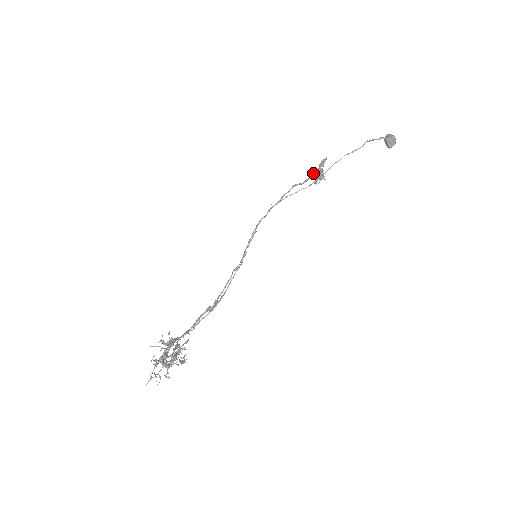
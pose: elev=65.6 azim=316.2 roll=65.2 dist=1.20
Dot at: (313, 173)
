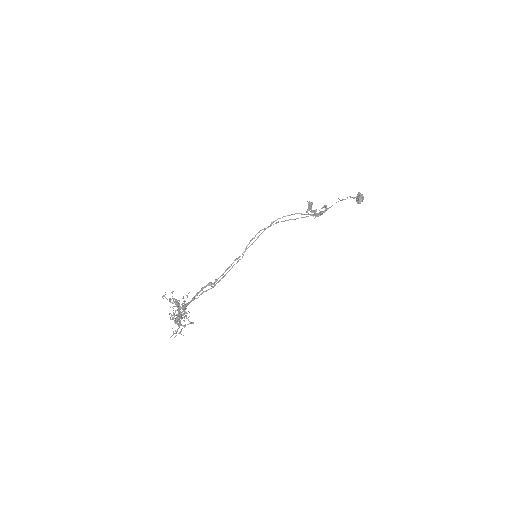
Dot at: (309, 206)
